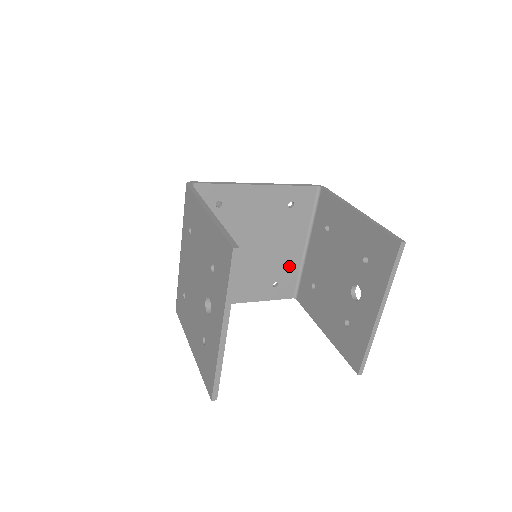
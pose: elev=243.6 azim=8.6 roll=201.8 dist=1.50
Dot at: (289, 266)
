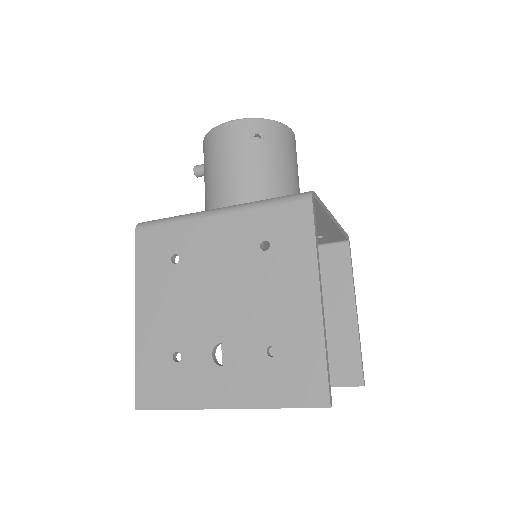
Dot at: occluded
